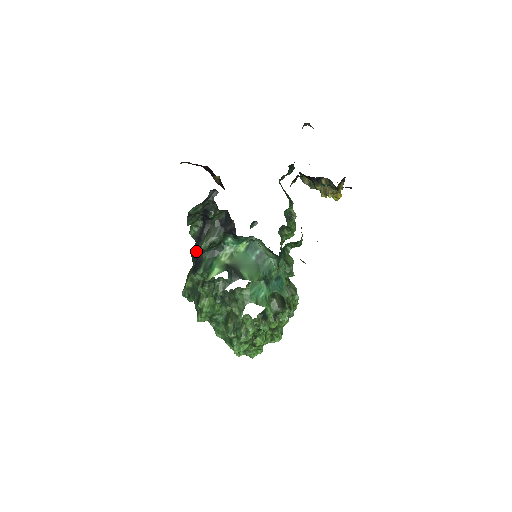
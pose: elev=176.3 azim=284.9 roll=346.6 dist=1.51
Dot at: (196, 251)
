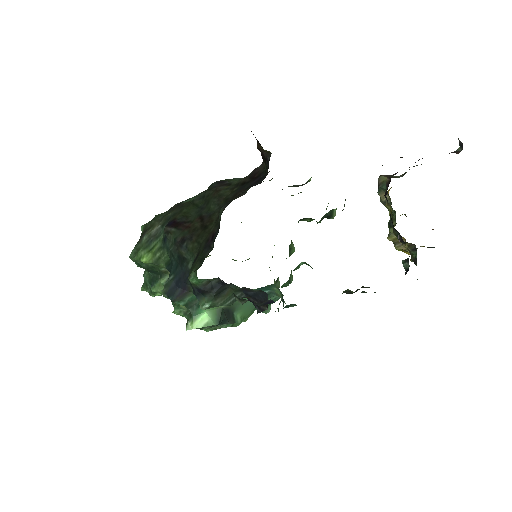
Dot at: (181, 261)
